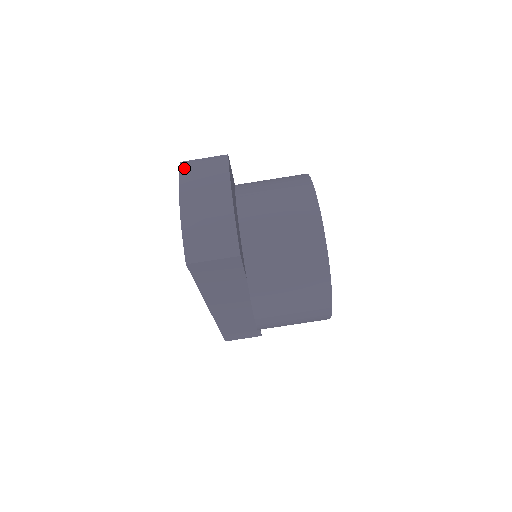
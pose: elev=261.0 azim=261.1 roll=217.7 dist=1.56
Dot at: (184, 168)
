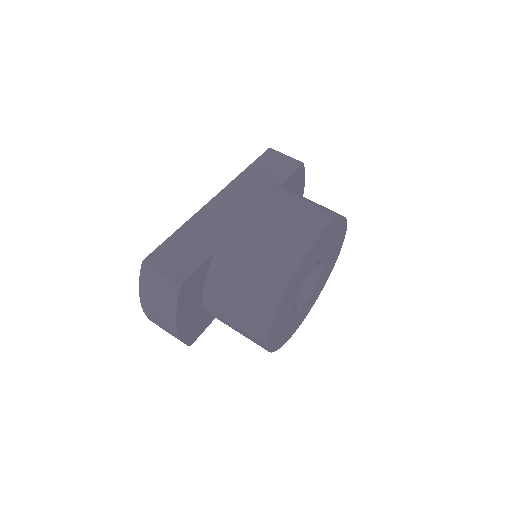
Dot at: occluded
